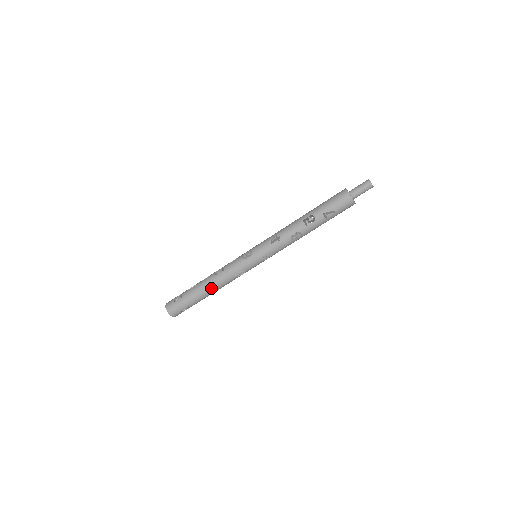
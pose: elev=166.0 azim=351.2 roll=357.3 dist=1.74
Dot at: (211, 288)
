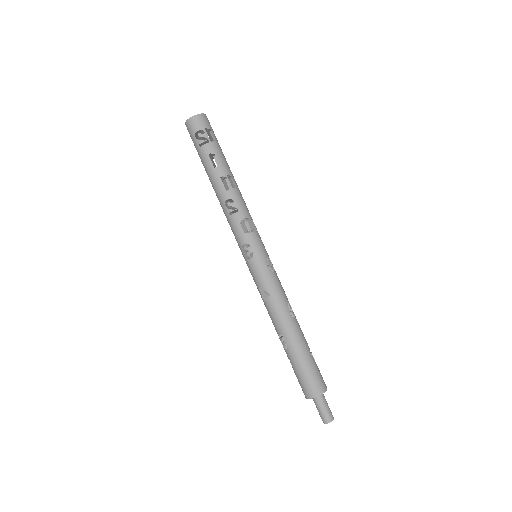
Dot at: (215, 192)
